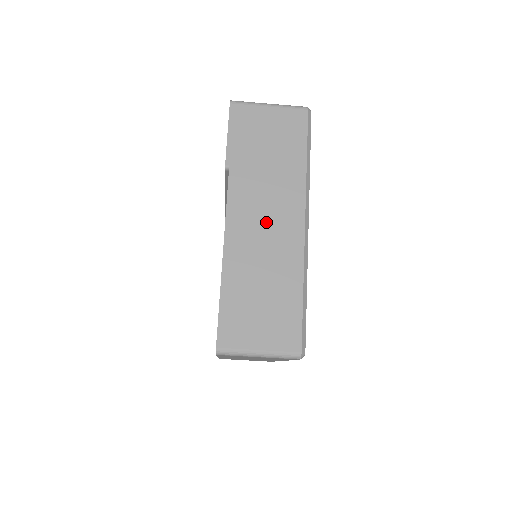
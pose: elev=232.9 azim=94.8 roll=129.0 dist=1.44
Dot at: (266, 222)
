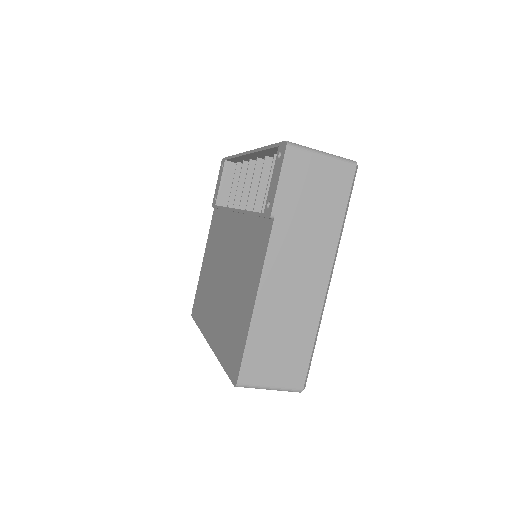
Dot at: (297, 276)
